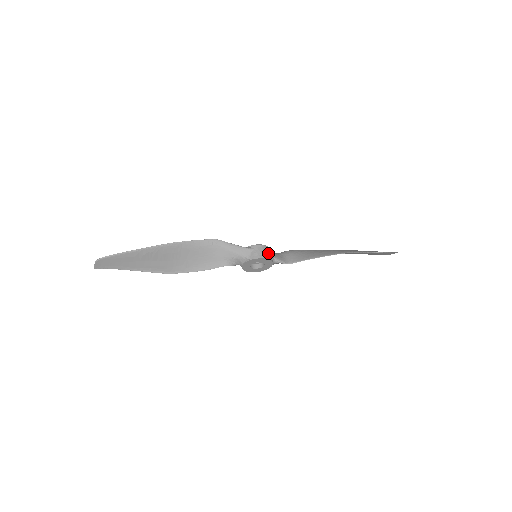
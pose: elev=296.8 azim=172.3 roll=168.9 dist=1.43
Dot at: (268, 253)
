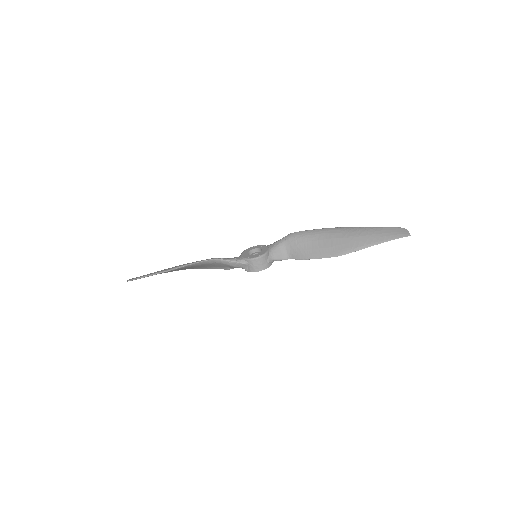
Dot at: (264, 263)
